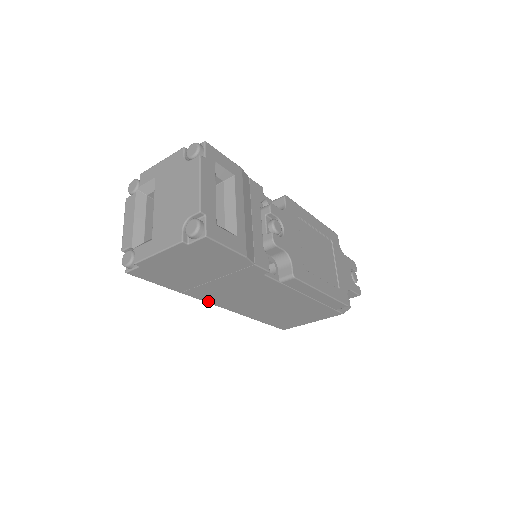
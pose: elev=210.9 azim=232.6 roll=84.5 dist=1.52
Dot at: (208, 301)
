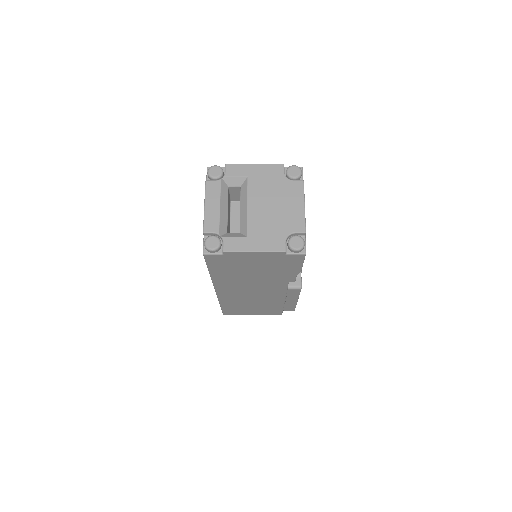
Dot at: (216, 286)
